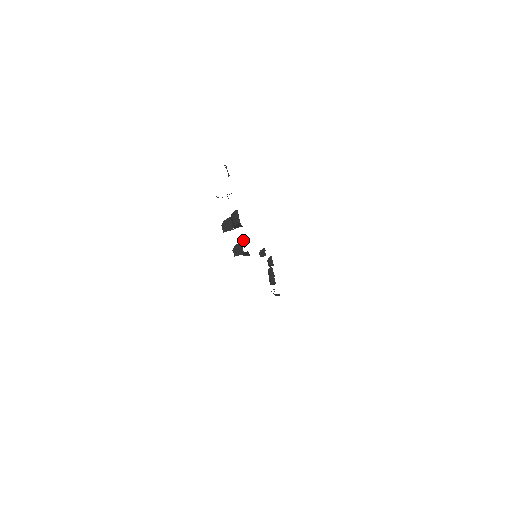
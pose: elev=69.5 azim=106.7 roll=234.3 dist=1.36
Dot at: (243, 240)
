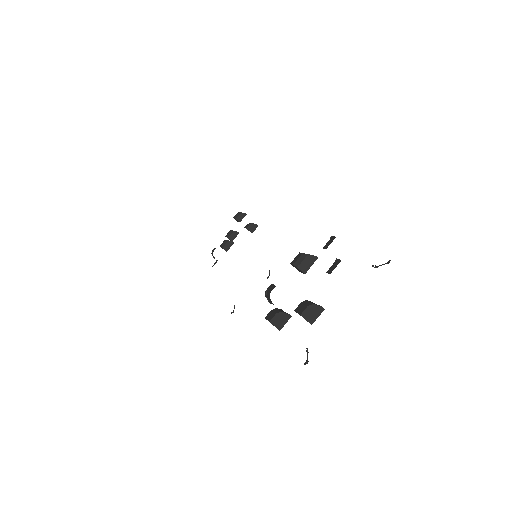
Dot at: (307, 348)
